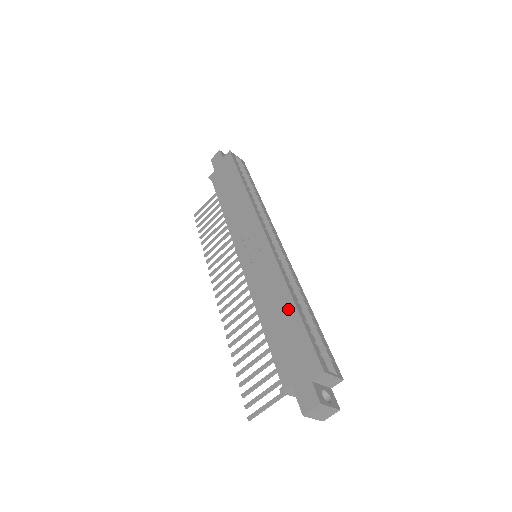
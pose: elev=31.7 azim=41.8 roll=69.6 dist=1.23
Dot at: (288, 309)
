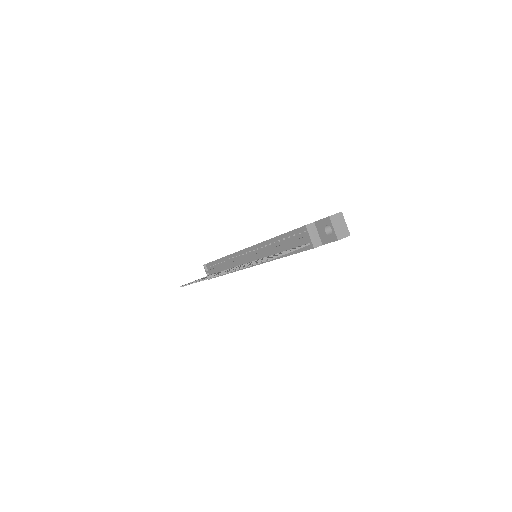
Dot at: occluded
